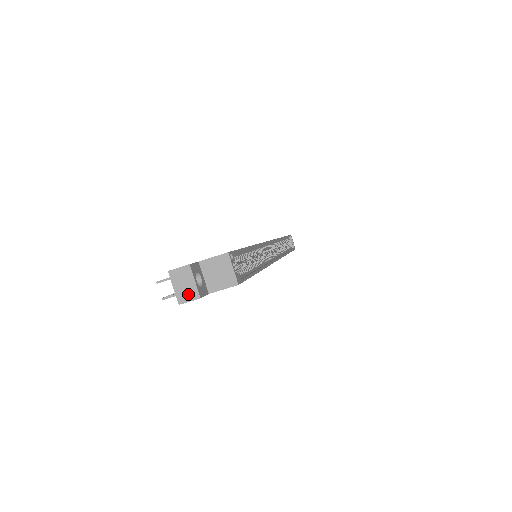
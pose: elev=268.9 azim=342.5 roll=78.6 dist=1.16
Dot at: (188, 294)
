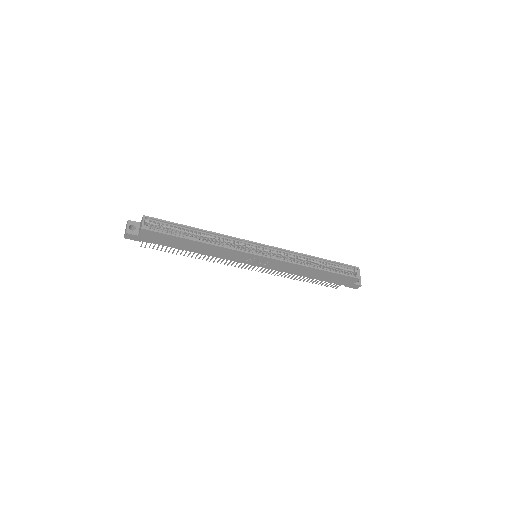
Dot at: (125, 232)
